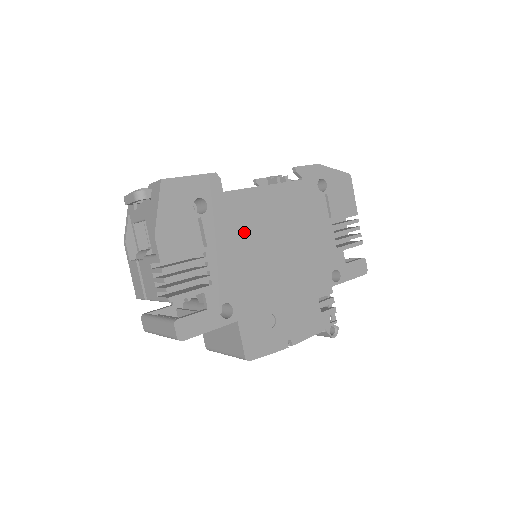
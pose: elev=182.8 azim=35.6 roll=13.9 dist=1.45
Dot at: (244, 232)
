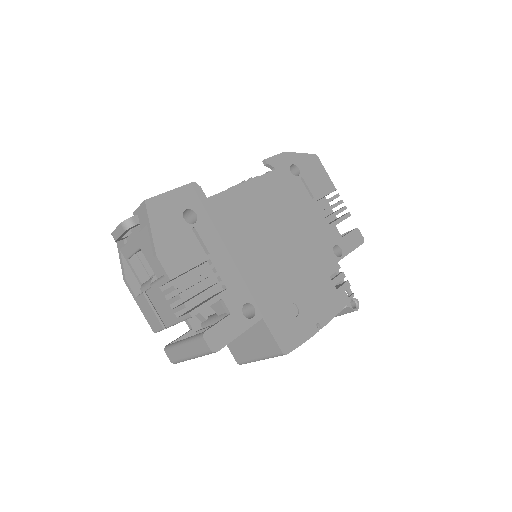
Dot at: (239, 231)
